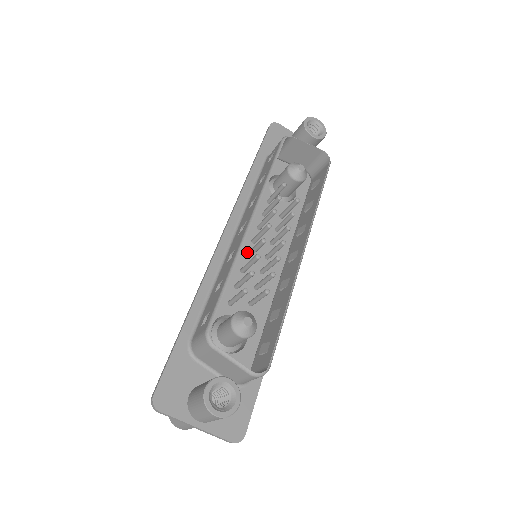
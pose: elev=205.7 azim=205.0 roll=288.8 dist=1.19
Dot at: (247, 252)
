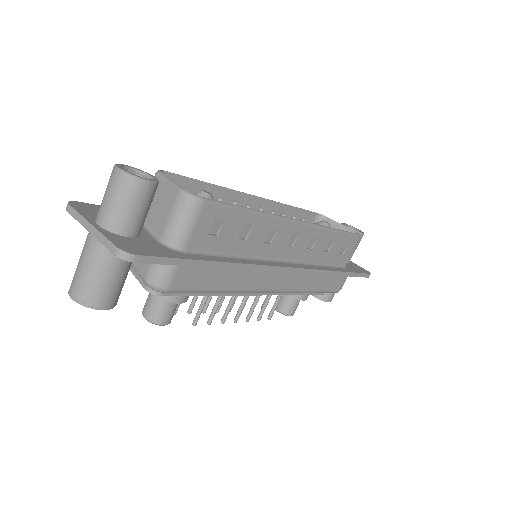
Dot at: occluded
